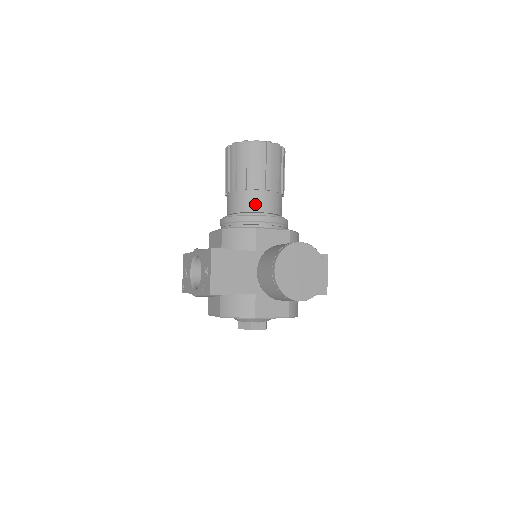
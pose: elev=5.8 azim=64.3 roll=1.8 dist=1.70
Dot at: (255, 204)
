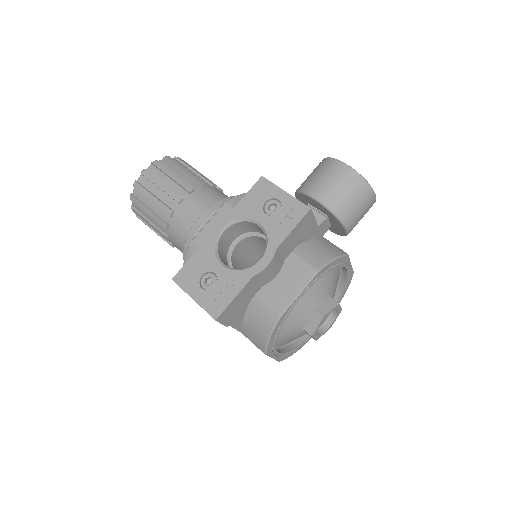
Dot at: (225, 196)
